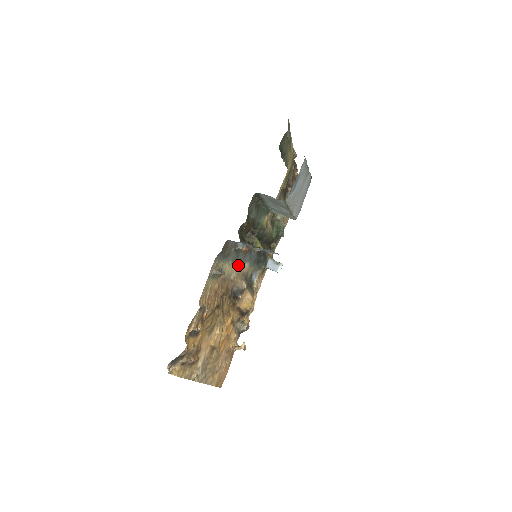
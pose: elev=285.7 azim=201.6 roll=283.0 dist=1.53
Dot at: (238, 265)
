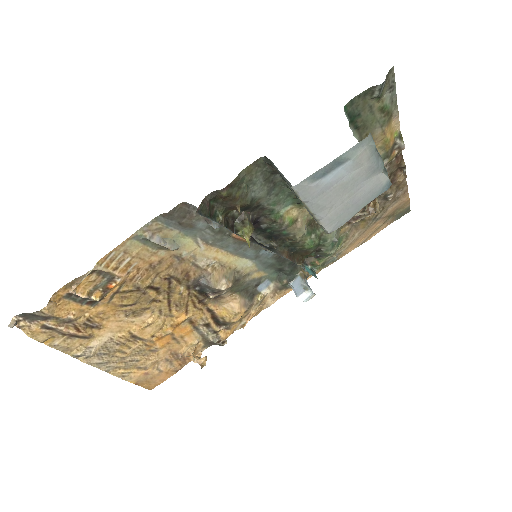
Dot at: (224, 253)
